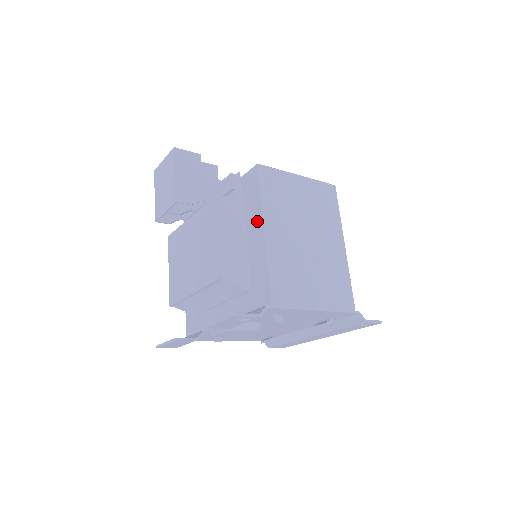
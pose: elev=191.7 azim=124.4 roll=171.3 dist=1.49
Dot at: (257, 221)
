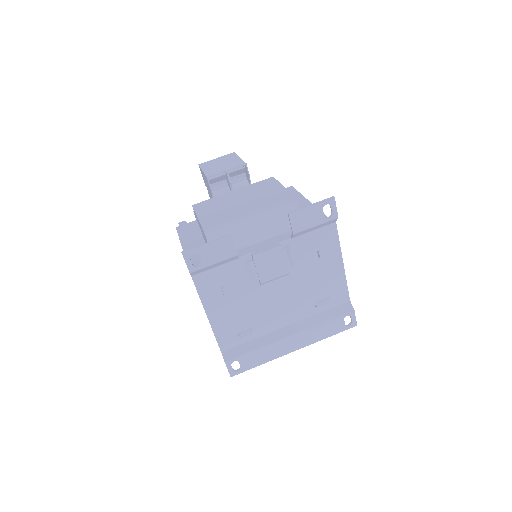
Dot at: (301, 201)
